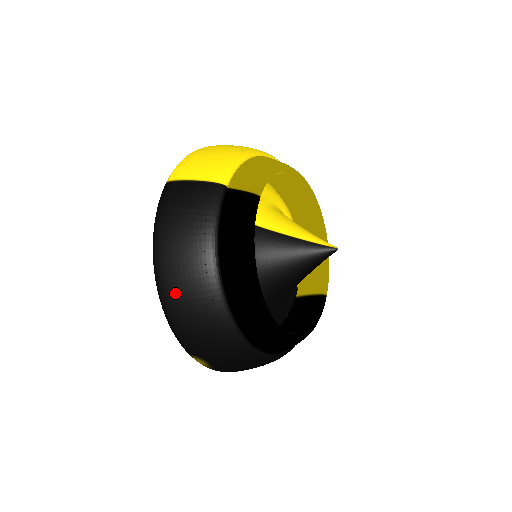
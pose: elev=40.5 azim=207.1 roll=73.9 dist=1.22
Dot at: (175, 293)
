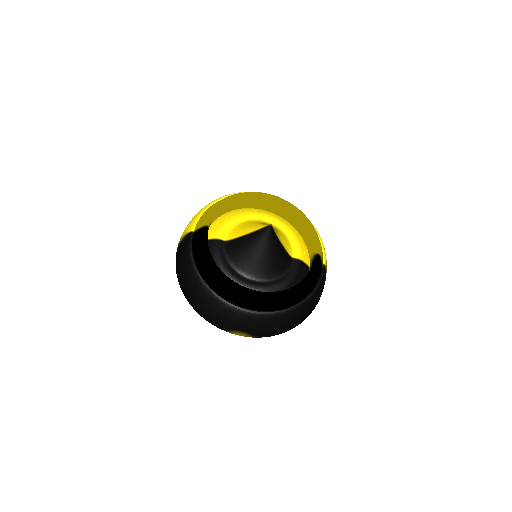
Dot at: (194, 302)
